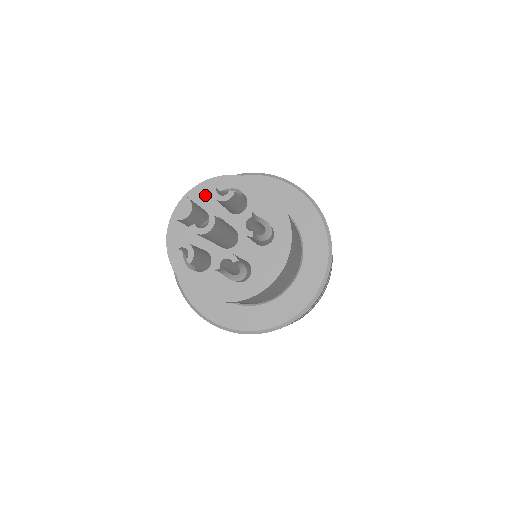
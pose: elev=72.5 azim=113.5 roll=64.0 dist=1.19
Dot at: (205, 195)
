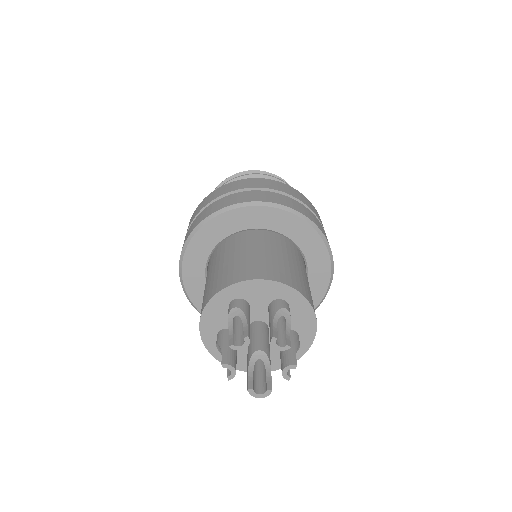
Dot at: (254, 291)
